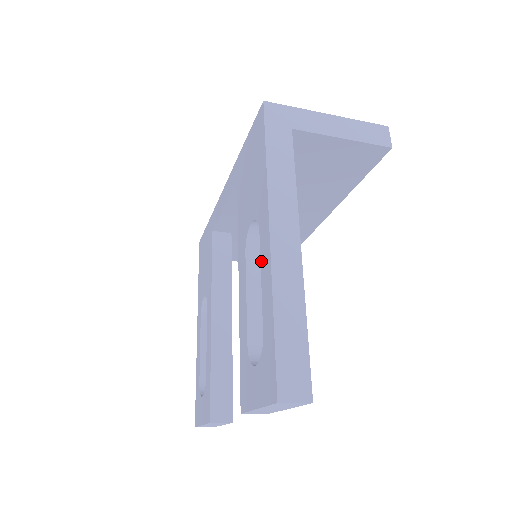
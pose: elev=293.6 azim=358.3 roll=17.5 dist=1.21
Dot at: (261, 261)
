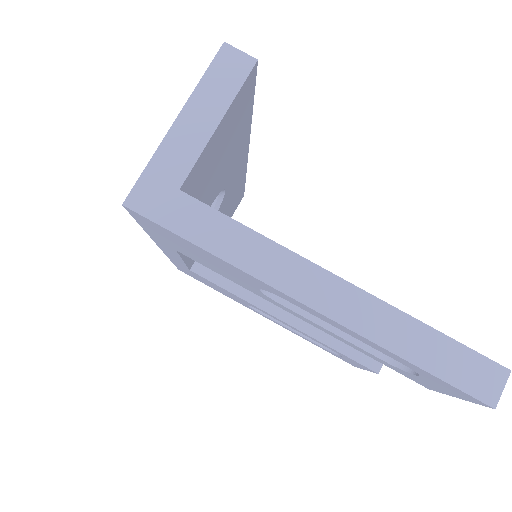
Dot at: occluded
